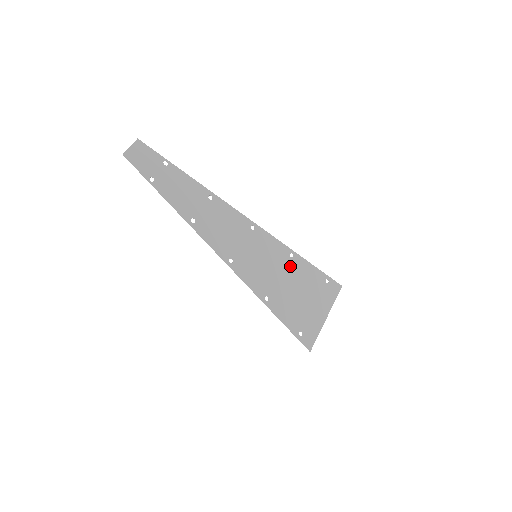
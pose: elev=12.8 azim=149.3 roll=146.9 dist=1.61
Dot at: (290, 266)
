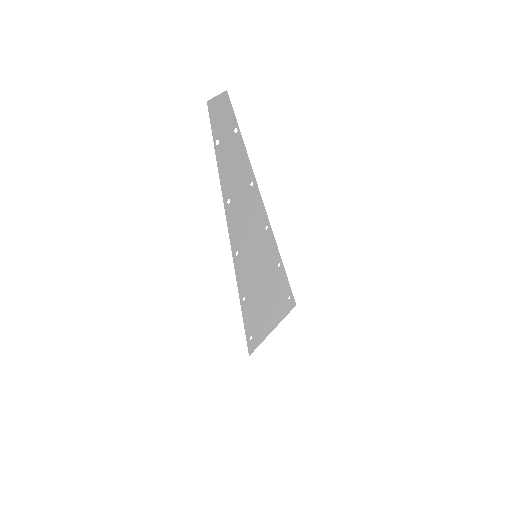
Dot at: (273, 275)
